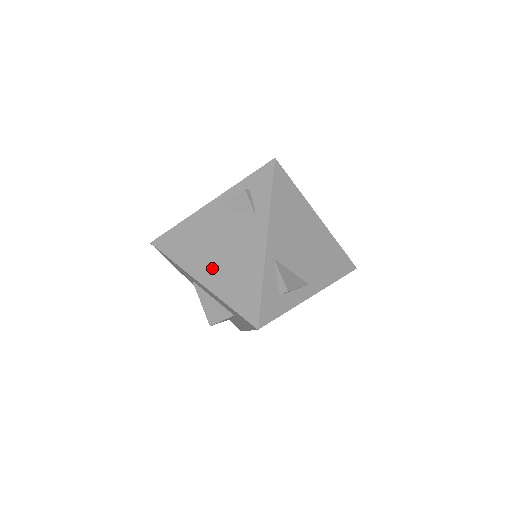
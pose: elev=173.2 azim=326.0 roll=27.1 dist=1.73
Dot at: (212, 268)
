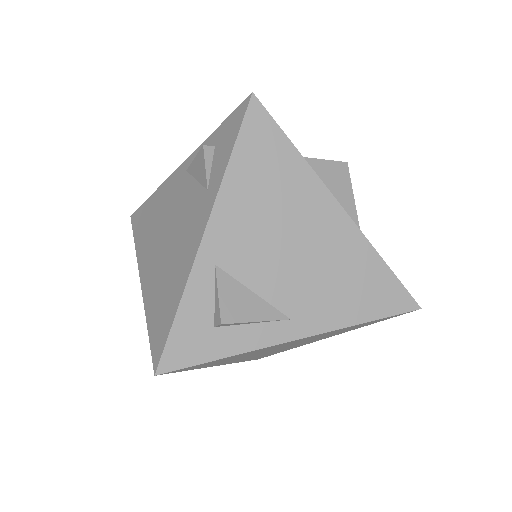
Dot at: (153, 262)
